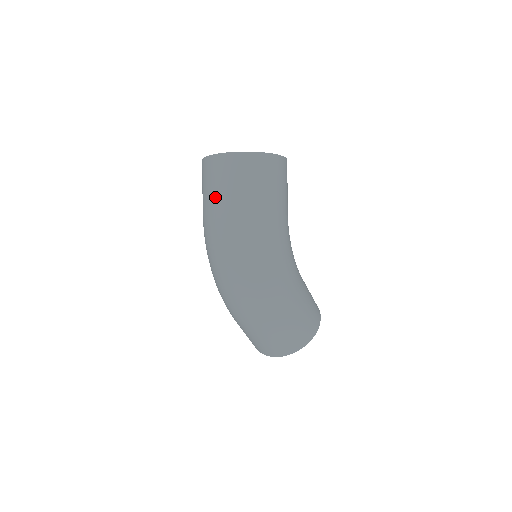
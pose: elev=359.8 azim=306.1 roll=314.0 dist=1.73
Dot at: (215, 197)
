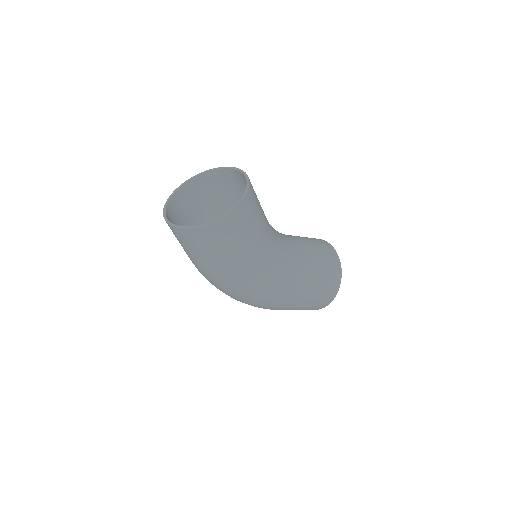
Dot at: occluded
